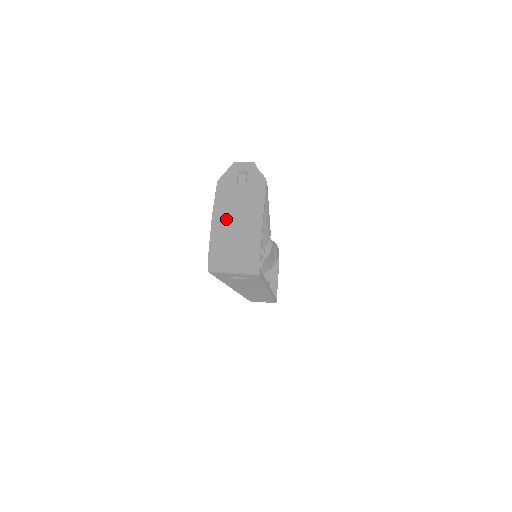
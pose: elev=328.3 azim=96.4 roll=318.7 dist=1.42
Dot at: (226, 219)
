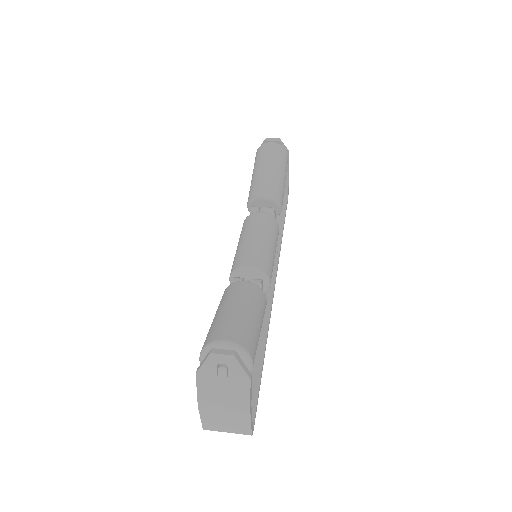
Dot at: (213, 410)
